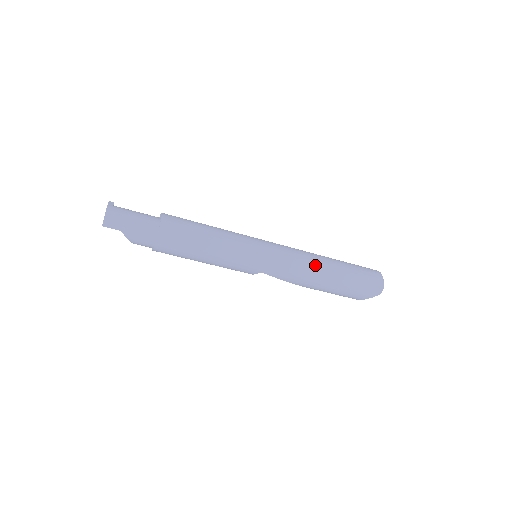
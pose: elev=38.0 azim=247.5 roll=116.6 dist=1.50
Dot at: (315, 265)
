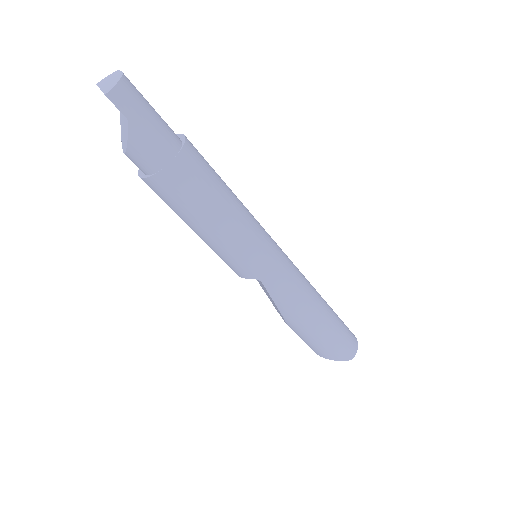
Dot at: (314, 297)
